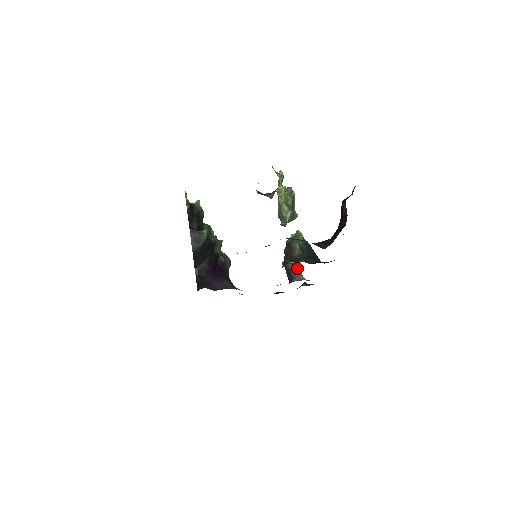
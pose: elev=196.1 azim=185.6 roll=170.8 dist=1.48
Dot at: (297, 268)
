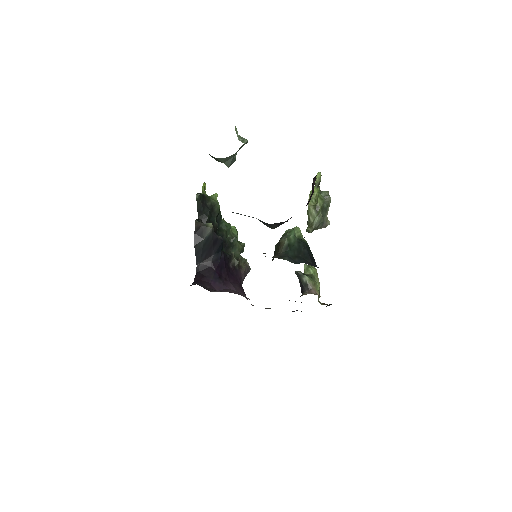
Dot at: (310, 280)
